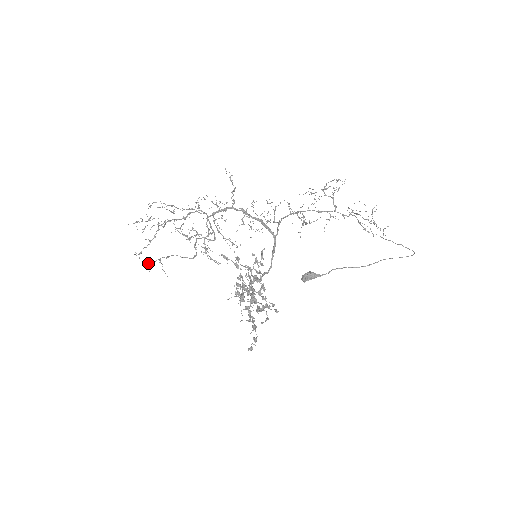
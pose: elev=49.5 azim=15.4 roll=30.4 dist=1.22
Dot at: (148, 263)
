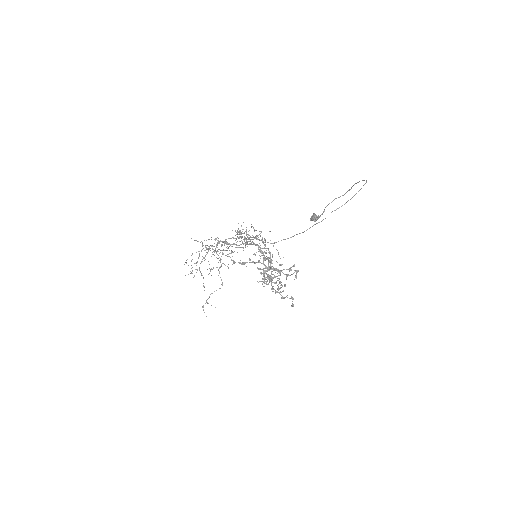
Dot at: occluded
